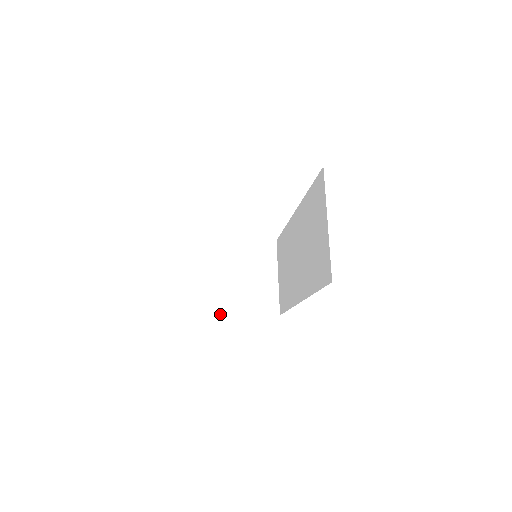
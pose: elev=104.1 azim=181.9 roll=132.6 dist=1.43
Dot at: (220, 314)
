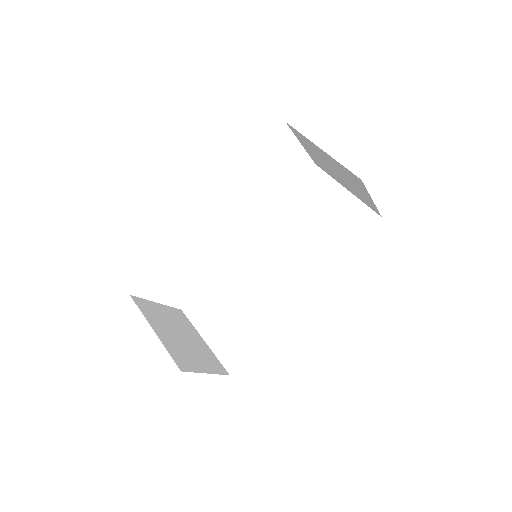
Dot at: (187, 369)
